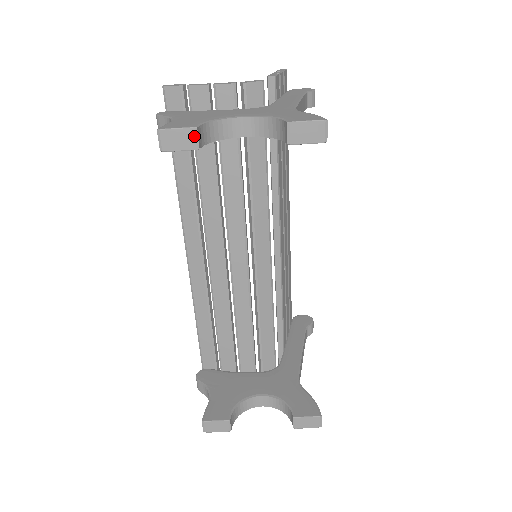
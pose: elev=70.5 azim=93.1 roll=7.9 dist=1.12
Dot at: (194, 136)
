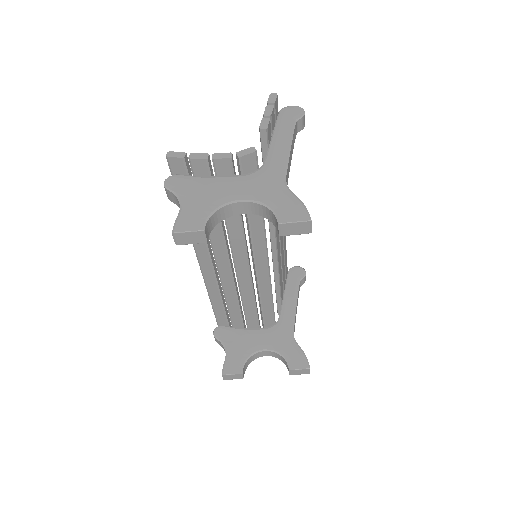
Dot at: (202, 235)
